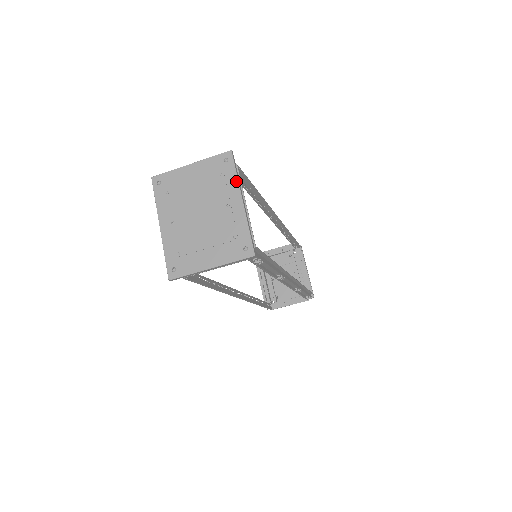
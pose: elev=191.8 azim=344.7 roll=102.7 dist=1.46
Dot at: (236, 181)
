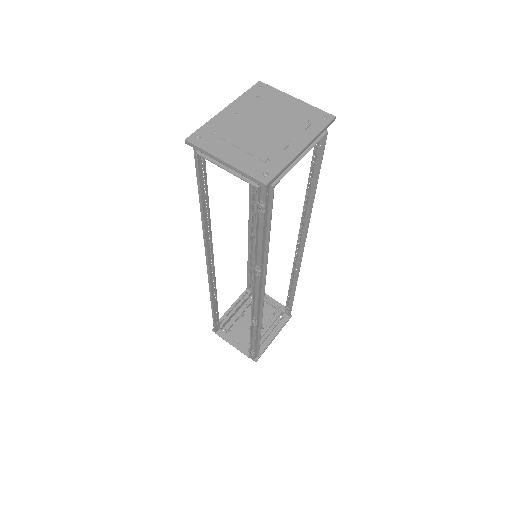
Dot at: (315, 134)
